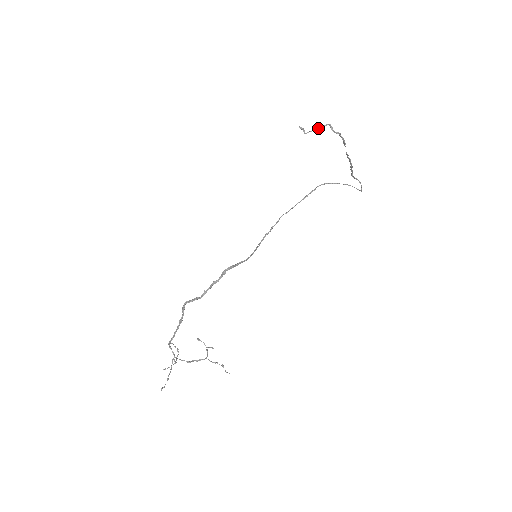
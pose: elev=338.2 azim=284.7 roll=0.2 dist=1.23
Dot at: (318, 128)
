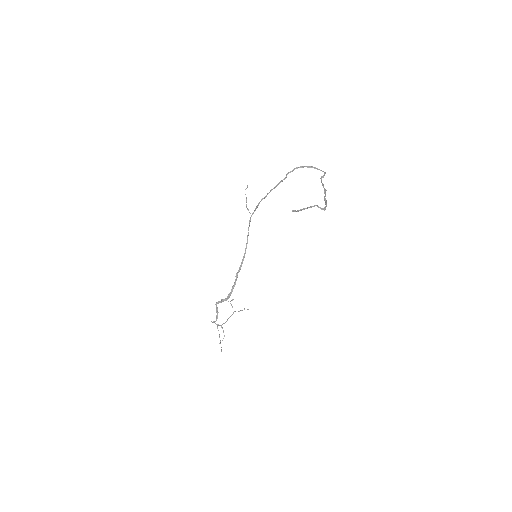
Dot at: (307, 208)
